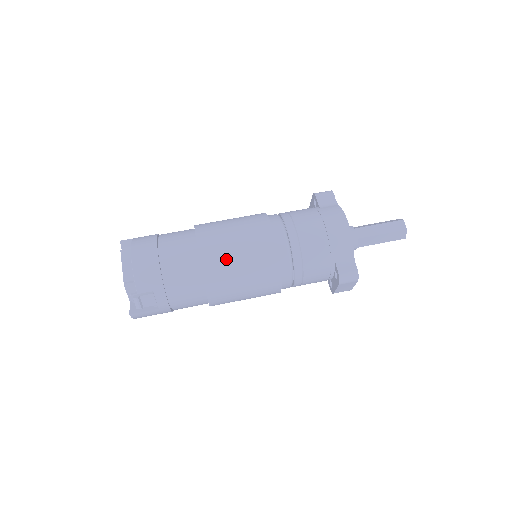
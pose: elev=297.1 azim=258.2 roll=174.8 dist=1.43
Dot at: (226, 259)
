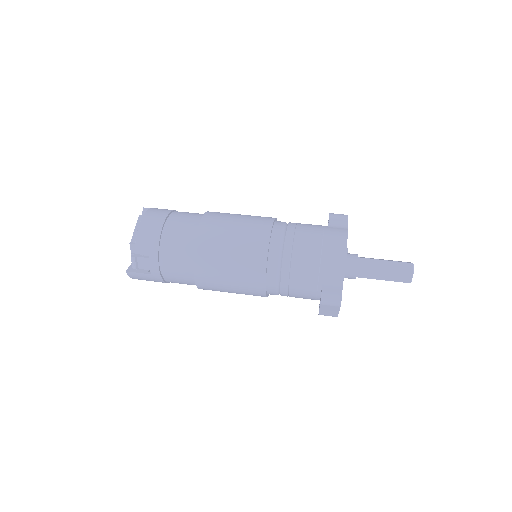
Dot at: (219, 246)
